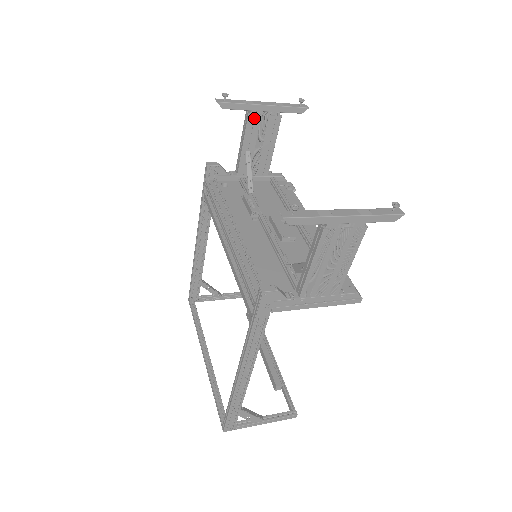
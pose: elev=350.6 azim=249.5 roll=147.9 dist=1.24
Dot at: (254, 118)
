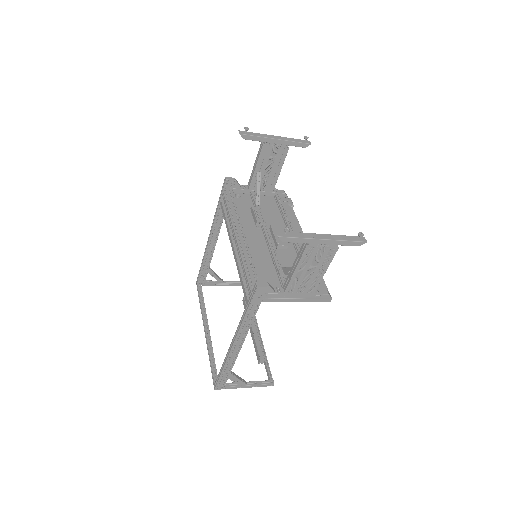
Dot at: (267, 148)
